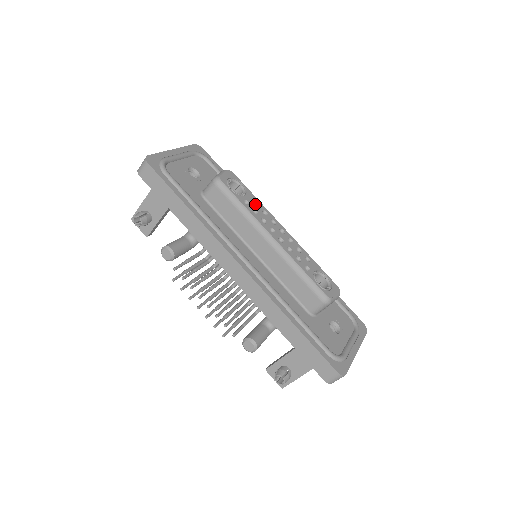
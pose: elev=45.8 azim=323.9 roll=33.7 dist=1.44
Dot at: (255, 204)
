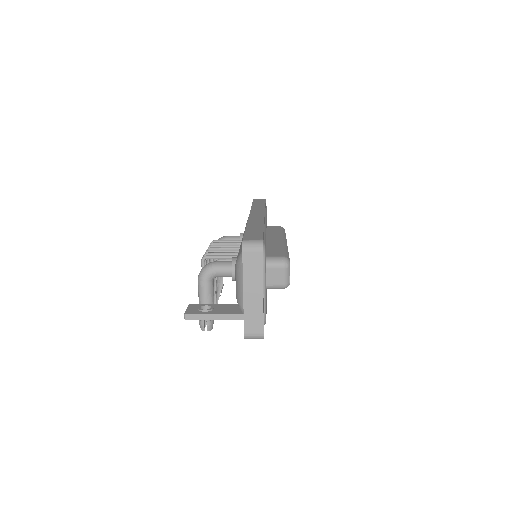
Dot at: occluded
